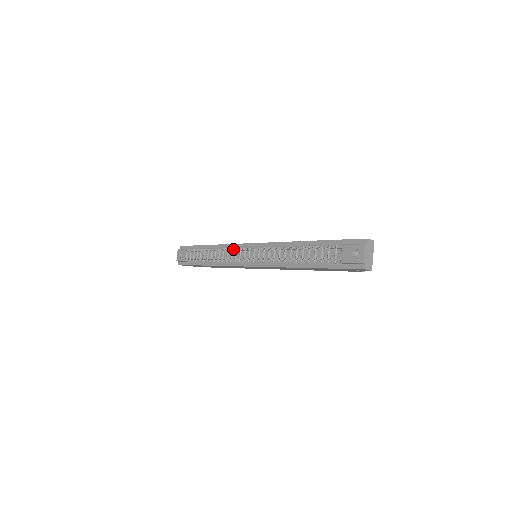
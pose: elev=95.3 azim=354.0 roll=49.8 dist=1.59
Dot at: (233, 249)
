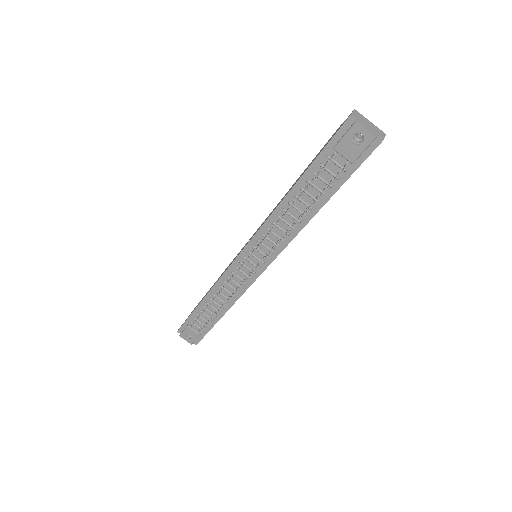
Dot at: (232, 277)
